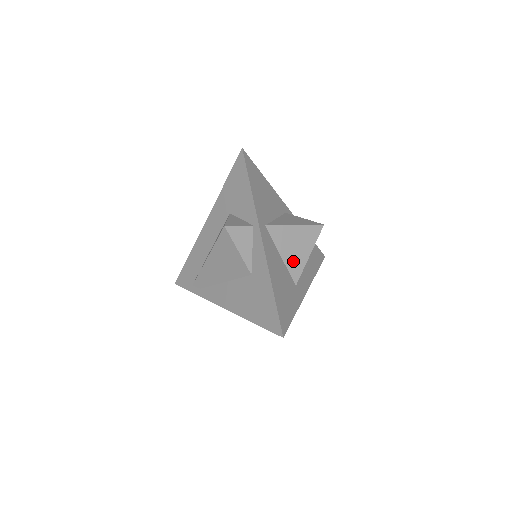
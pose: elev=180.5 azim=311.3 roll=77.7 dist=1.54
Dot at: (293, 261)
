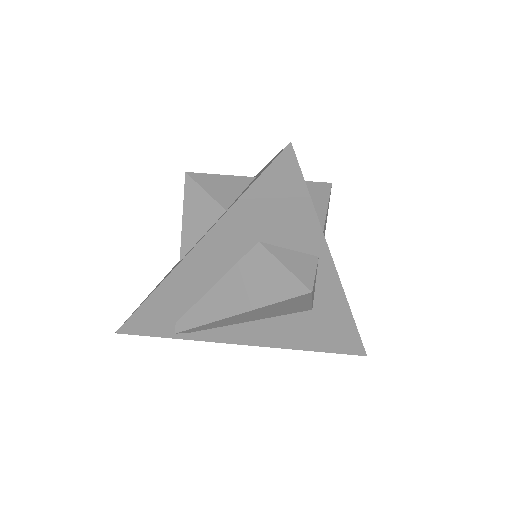
Dot at: occluded
